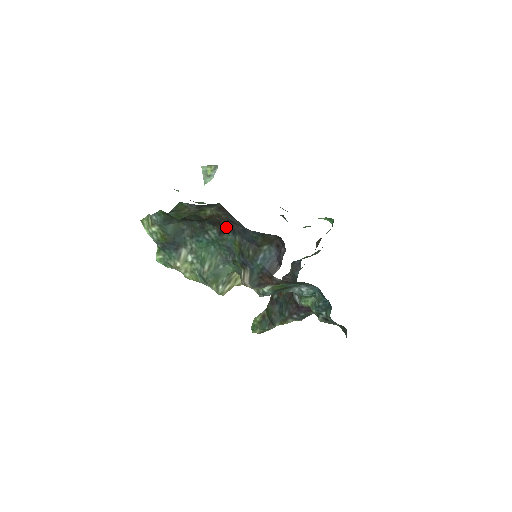
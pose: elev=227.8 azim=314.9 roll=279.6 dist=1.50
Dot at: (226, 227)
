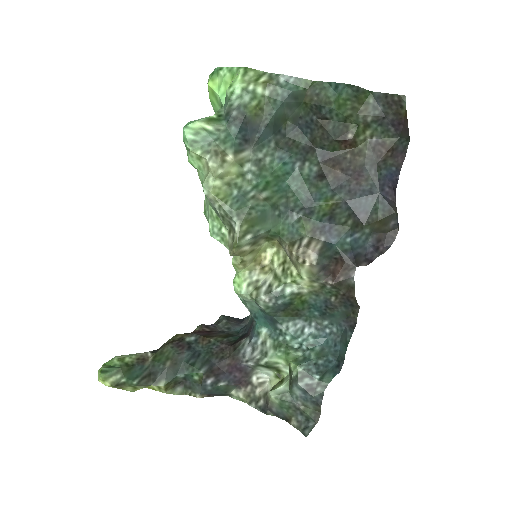
Dot at: (335, 176)
